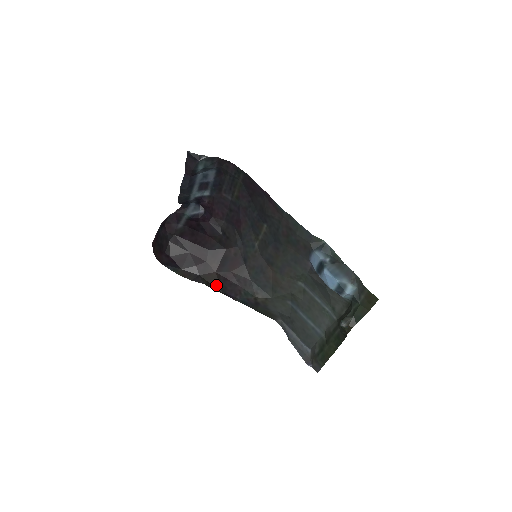
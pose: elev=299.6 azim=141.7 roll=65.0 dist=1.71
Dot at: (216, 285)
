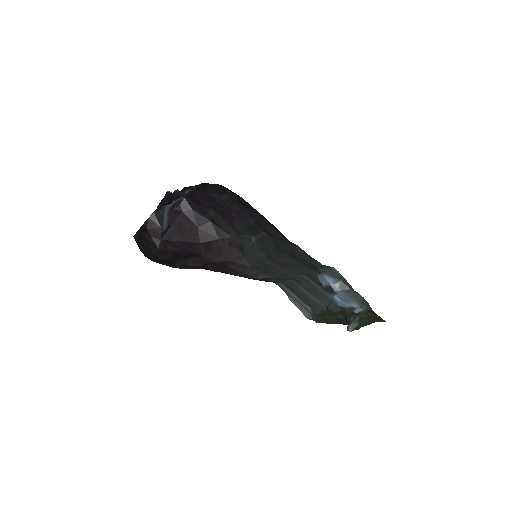
Dot at: (214, 269)
